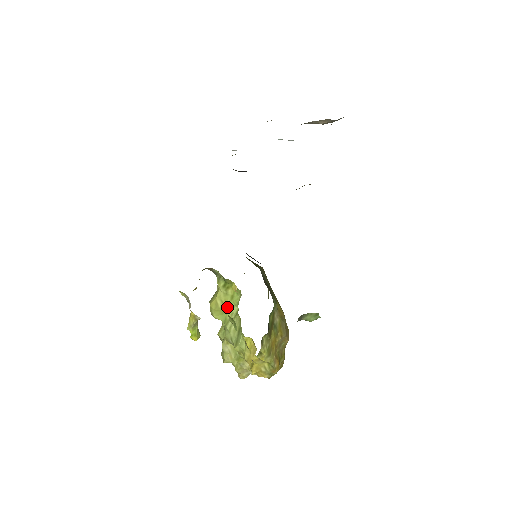
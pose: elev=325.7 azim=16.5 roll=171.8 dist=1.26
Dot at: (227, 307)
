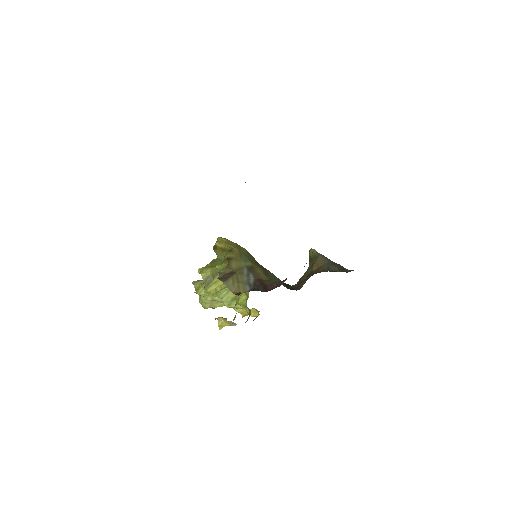
Dot at: (224, 288)
